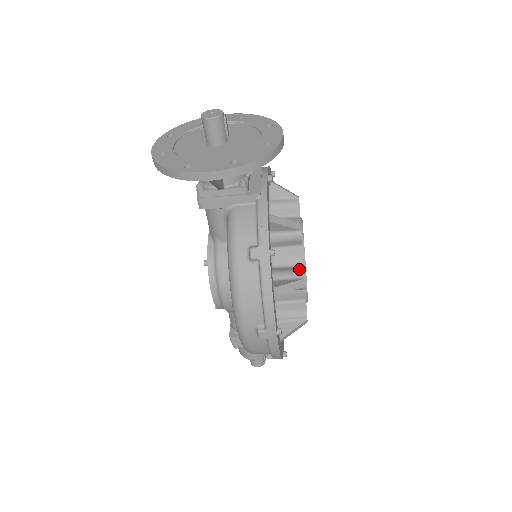
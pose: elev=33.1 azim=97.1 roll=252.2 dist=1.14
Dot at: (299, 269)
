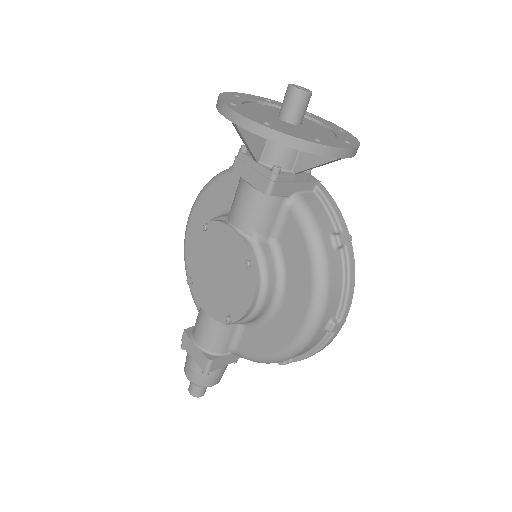
Dot at: occluded
